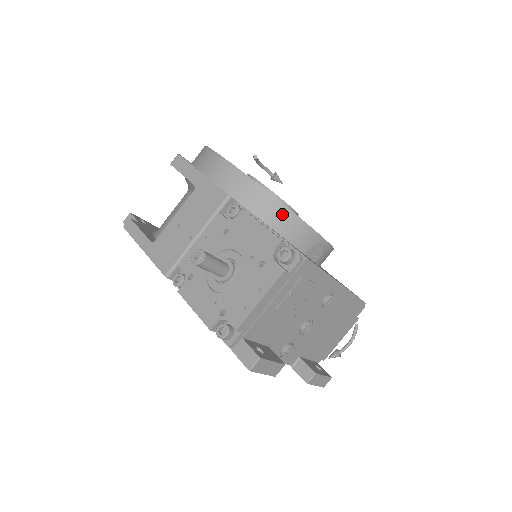
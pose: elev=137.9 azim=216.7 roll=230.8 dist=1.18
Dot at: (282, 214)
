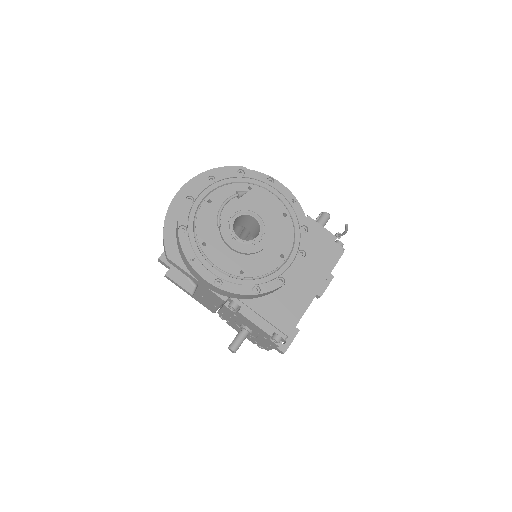
Dot at: (263, 294)
